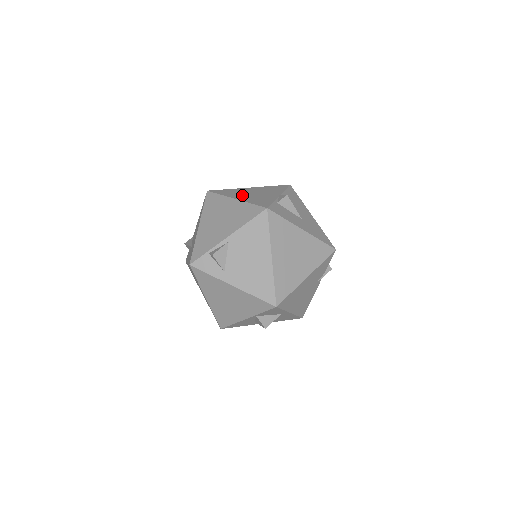
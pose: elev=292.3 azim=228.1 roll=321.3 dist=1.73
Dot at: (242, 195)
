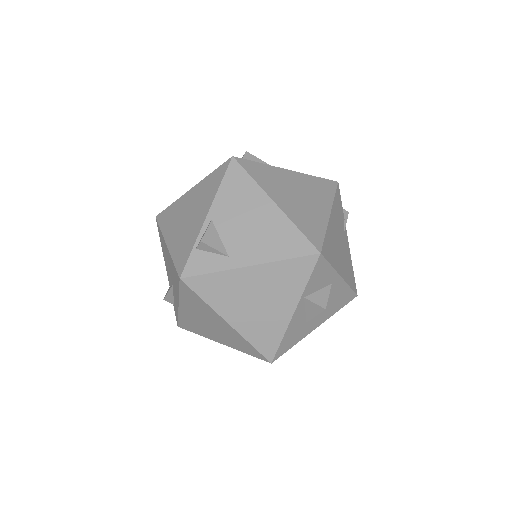
Dot at: occluded
